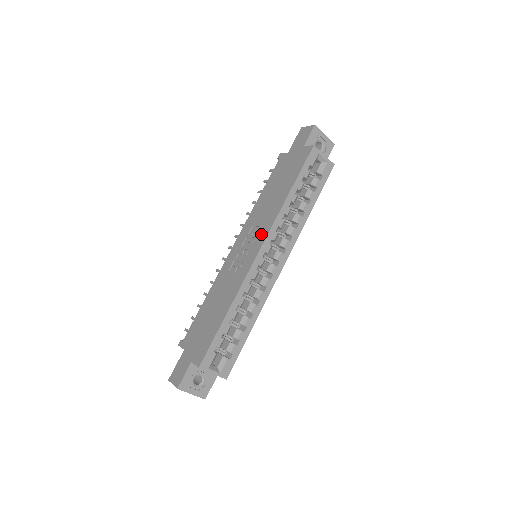
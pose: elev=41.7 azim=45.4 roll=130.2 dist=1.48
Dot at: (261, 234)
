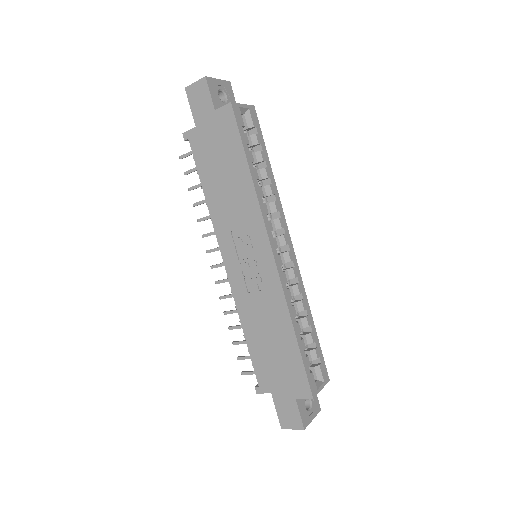
Dot at: (256, 235)
